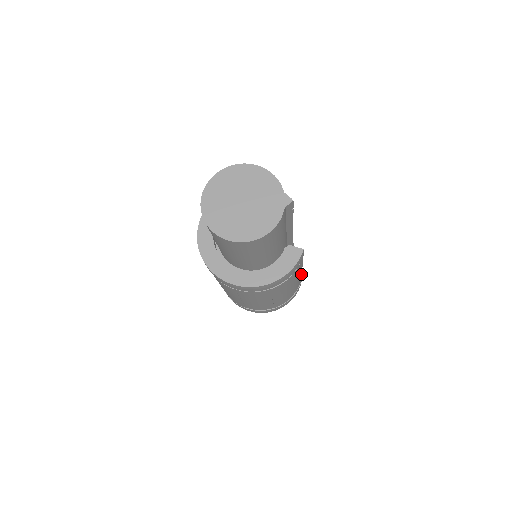
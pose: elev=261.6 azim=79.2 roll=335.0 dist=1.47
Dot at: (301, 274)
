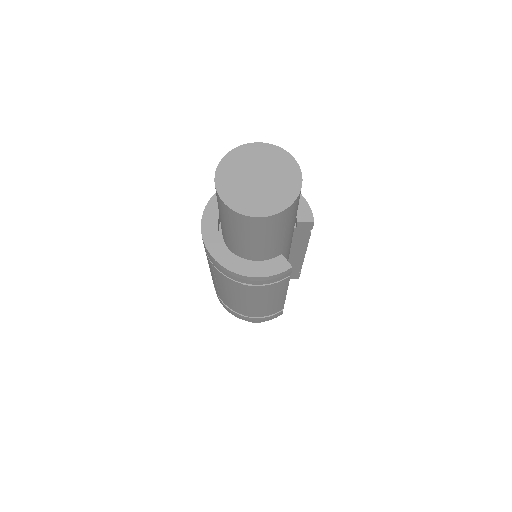
Dot at: (284, 299)
